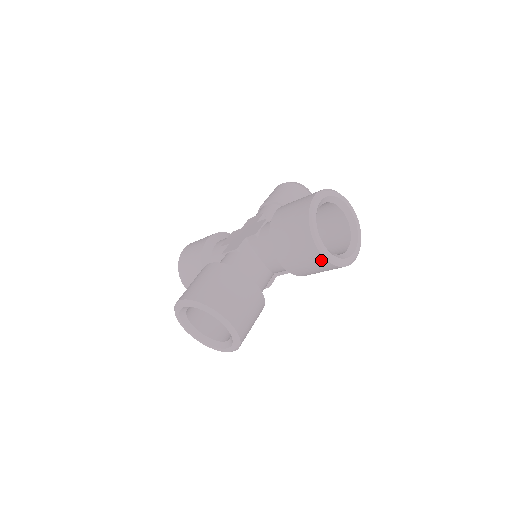
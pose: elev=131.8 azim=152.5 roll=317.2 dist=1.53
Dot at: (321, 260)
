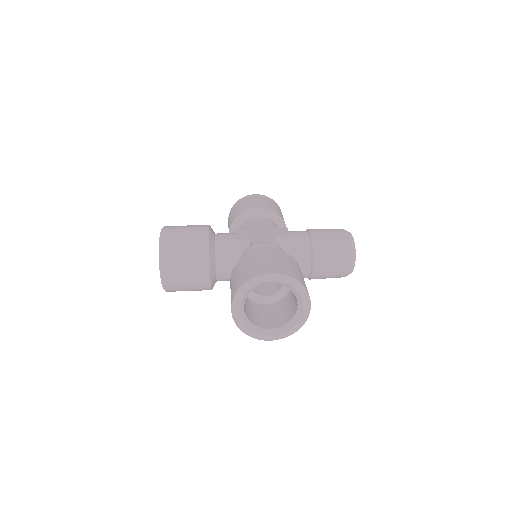
Dot at: occluded
